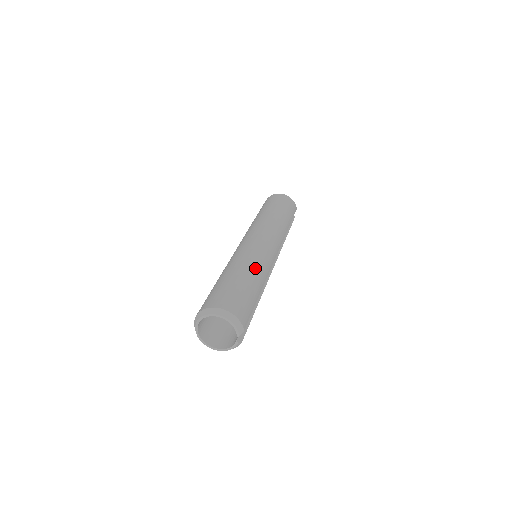
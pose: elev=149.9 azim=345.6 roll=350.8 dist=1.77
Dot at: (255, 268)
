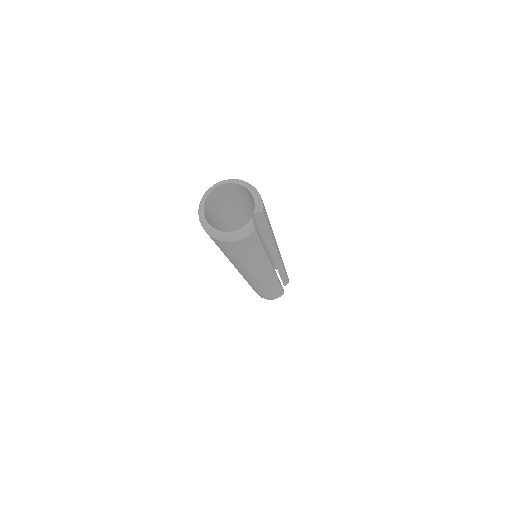
Dot at: occluded
